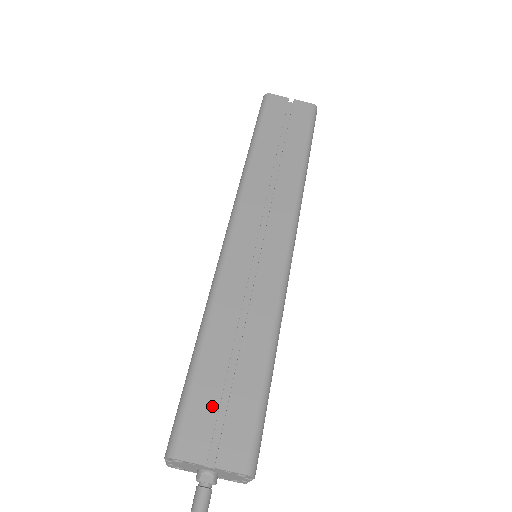
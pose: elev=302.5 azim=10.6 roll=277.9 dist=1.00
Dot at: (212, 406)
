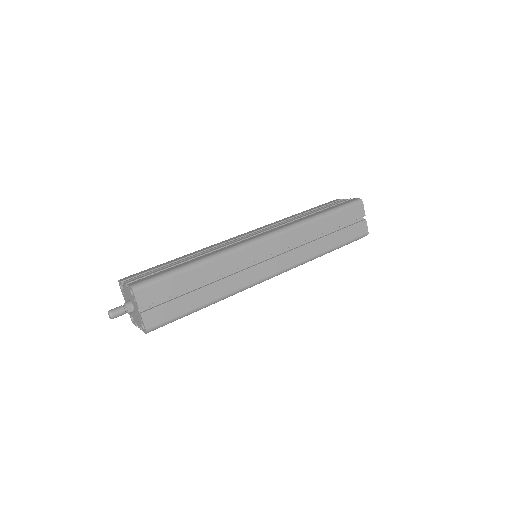
Dot at: (167, 293)
